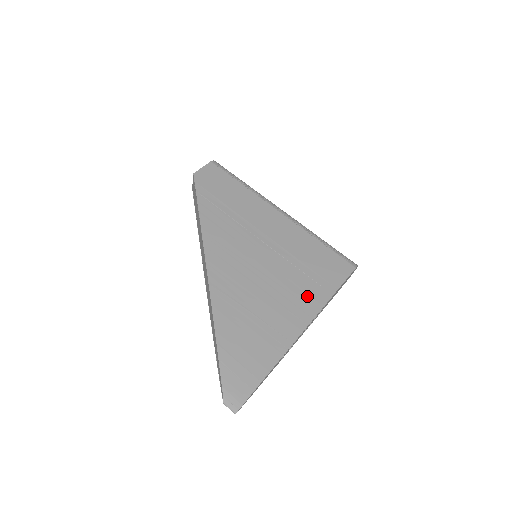
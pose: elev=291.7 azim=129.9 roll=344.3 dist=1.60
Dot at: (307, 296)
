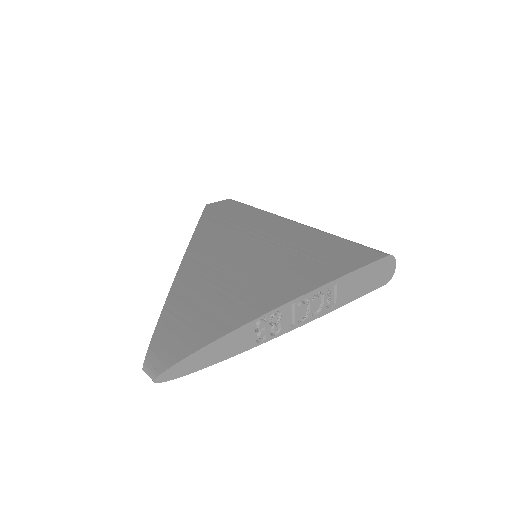
Dot at: (309, 273)
